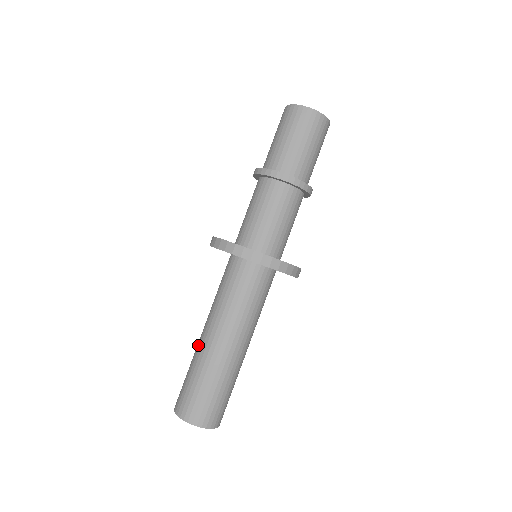
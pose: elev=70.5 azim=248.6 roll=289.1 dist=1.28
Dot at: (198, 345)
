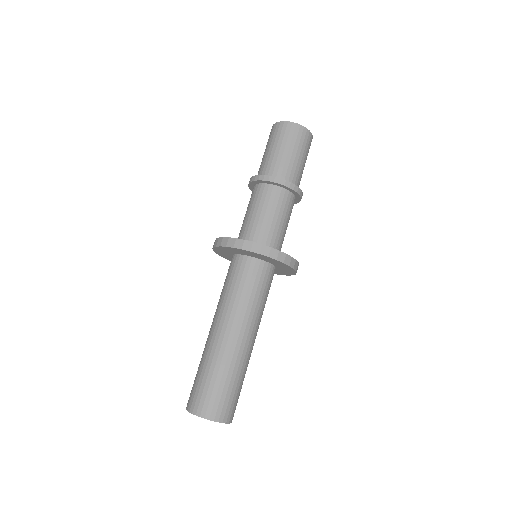
Dot at: (206, 342)
